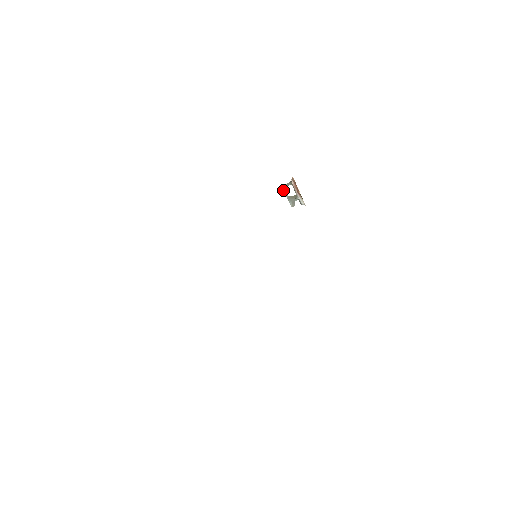
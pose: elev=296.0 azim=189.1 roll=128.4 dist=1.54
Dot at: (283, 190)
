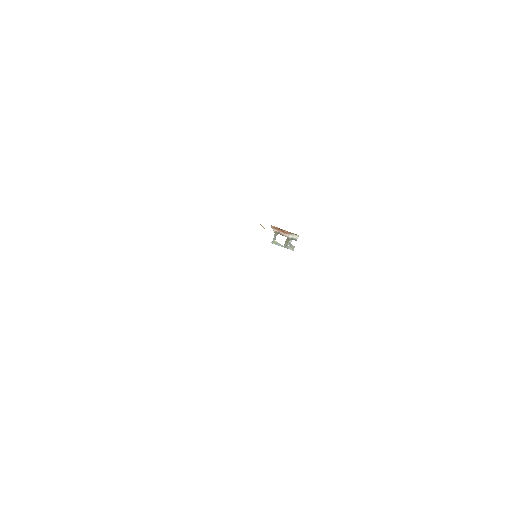
Dot at: occluded
